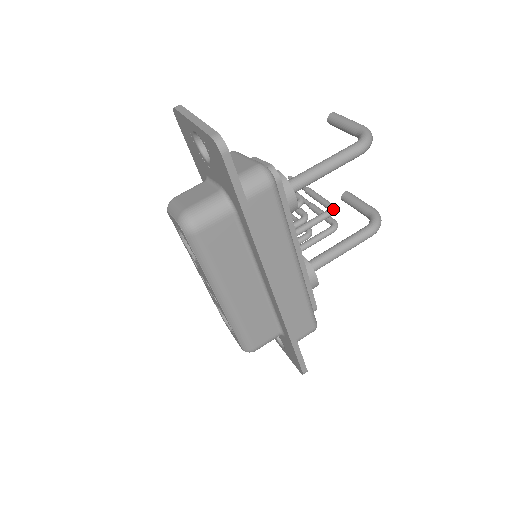
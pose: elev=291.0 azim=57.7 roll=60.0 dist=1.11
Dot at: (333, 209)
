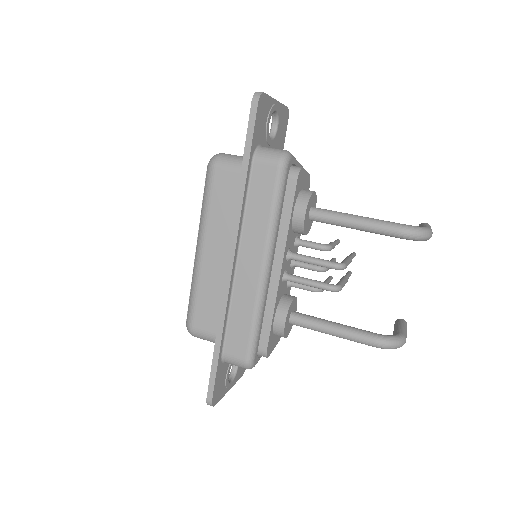
Dot at: (340, 265)
